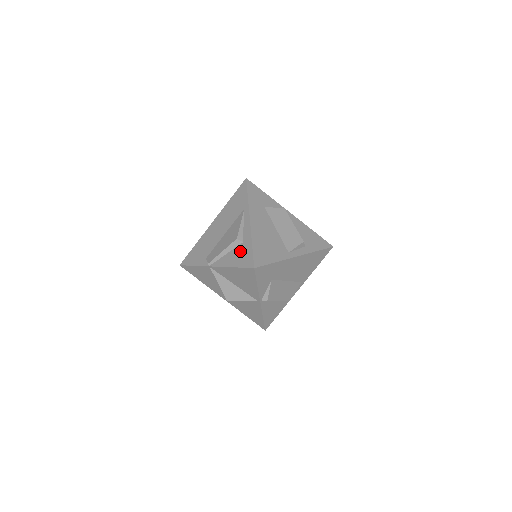
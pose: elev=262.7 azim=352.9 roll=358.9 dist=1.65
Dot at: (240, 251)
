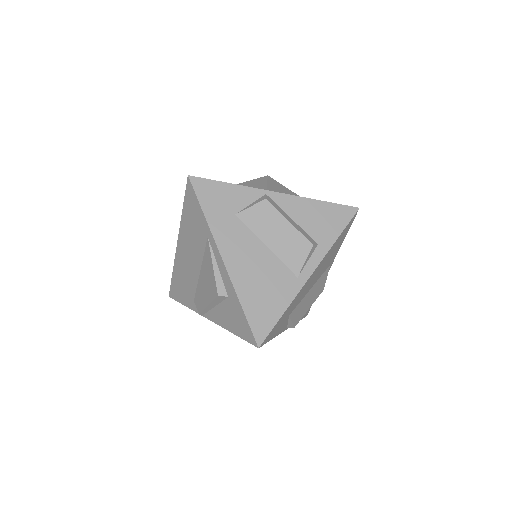
Dot at: (230, 311)
